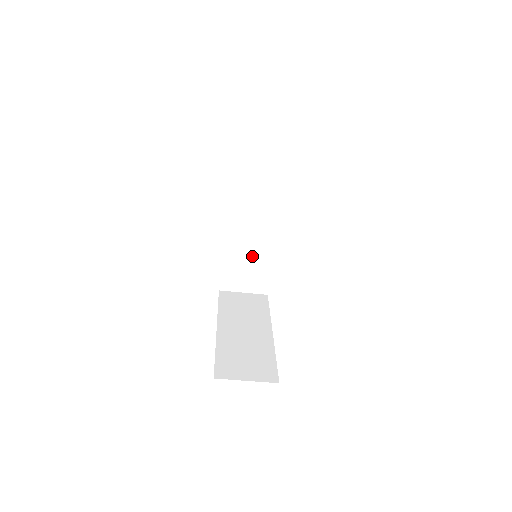
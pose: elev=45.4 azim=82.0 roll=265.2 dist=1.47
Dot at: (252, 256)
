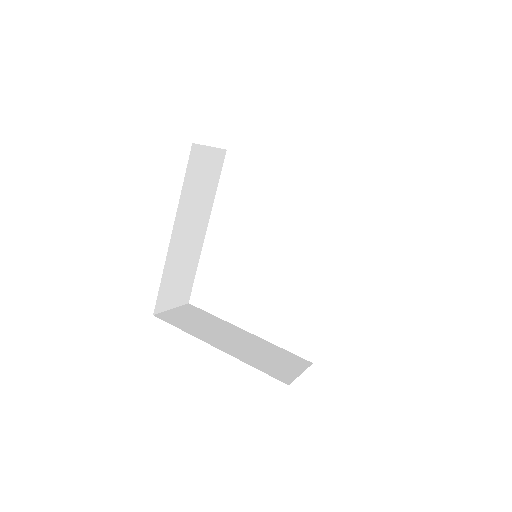
Dot at: (184, 264)
